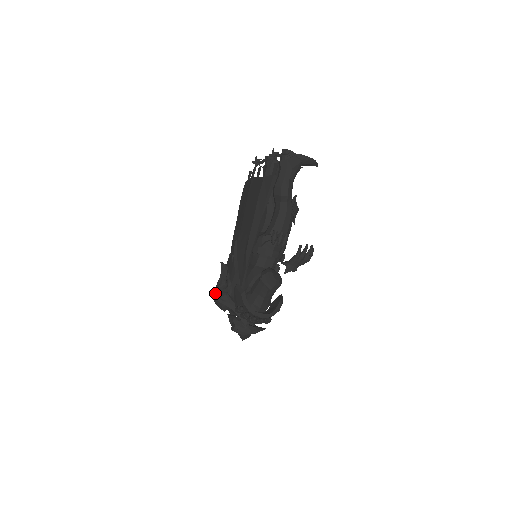
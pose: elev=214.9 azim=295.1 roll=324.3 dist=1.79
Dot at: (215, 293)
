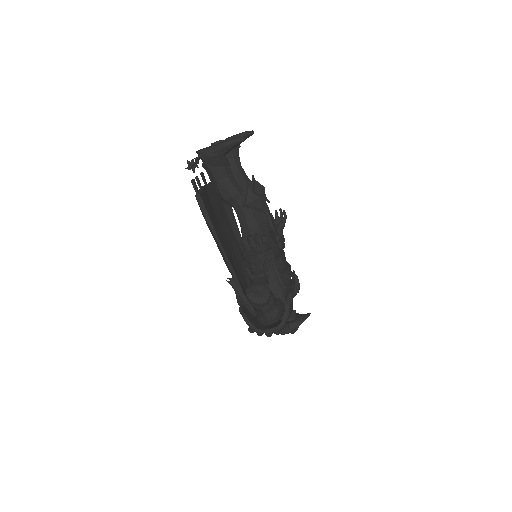
Dot at: occluded
